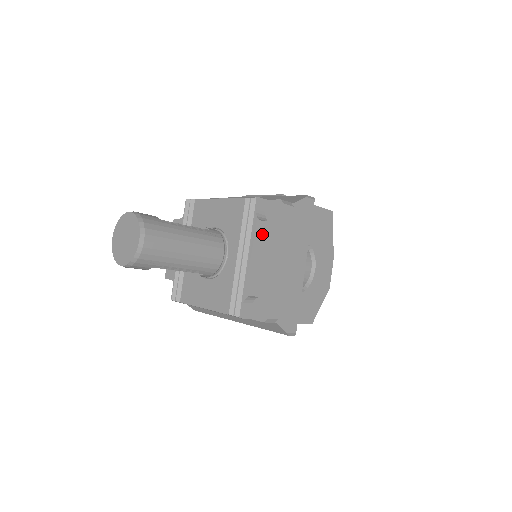
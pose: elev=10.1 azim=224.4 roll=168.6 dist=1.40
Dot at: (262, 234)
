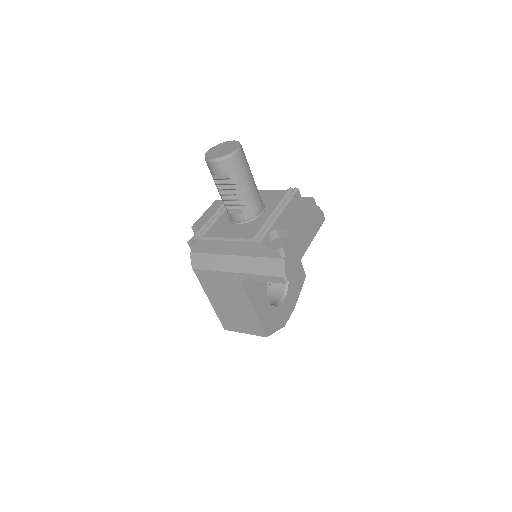
Dot at: (297, 203)
